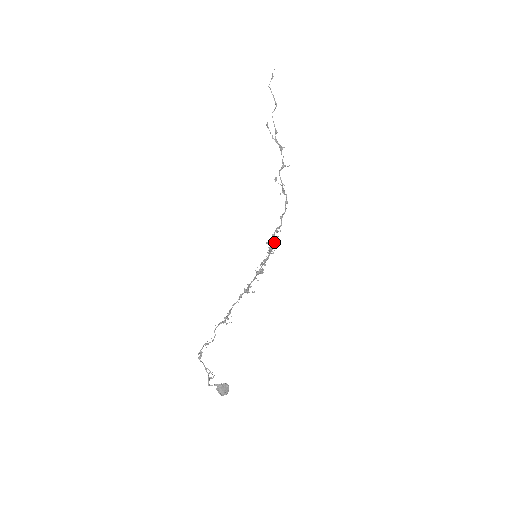
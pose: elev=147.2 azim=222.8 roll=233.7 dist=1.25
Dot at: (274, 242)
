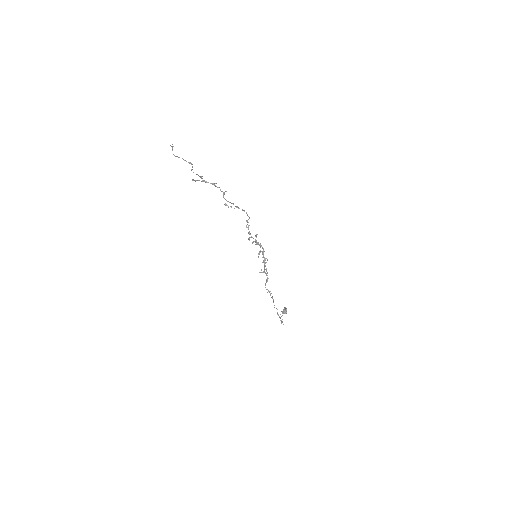
Dot at: occluded
